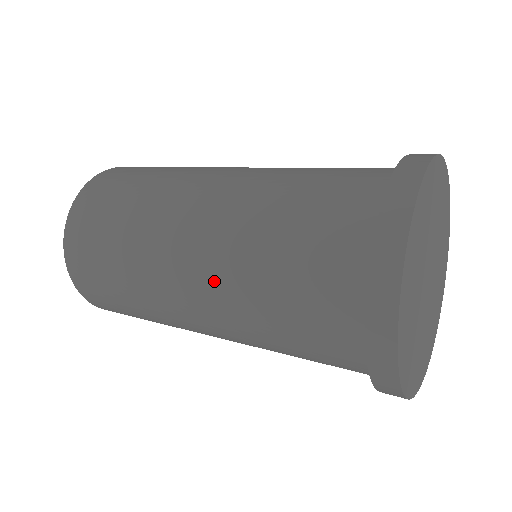
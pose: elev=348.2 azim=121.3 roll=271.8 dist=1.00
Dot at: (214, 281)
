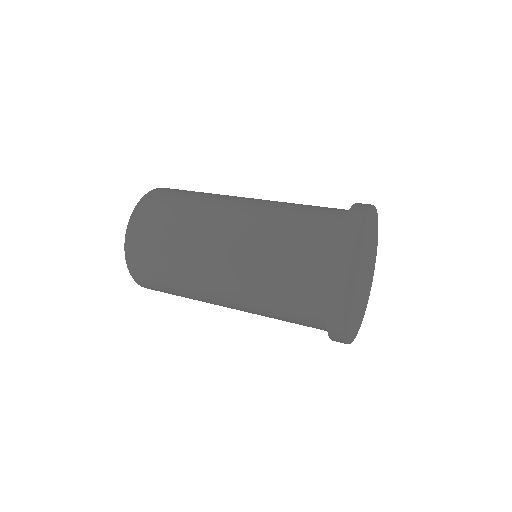
Dot at: (243, 308)
